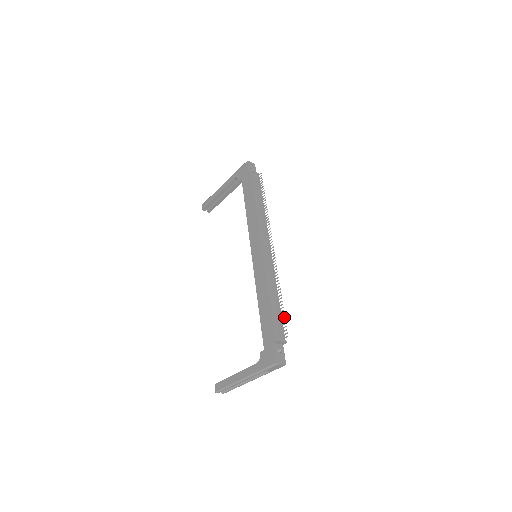
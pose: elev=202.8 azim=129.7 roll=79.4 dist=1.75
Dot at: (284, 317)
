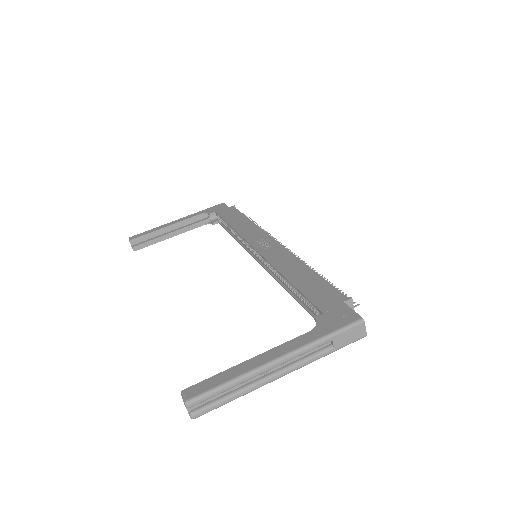
Dot at: occluded
